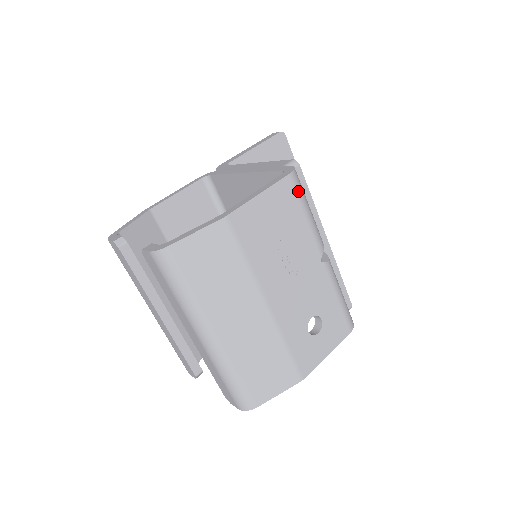
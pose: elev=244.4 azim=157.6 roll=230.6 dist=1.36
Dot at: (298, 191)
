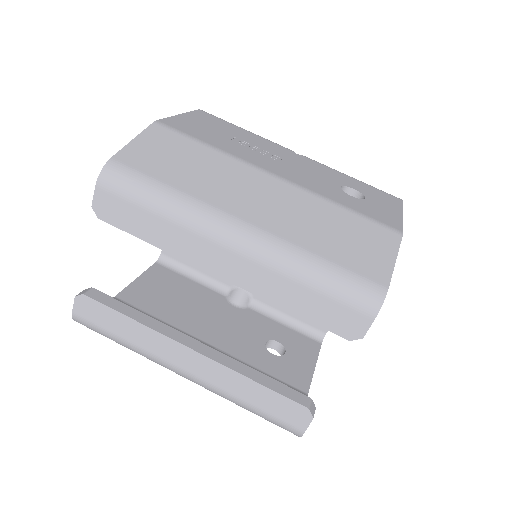
Dot at: (219, 118)
